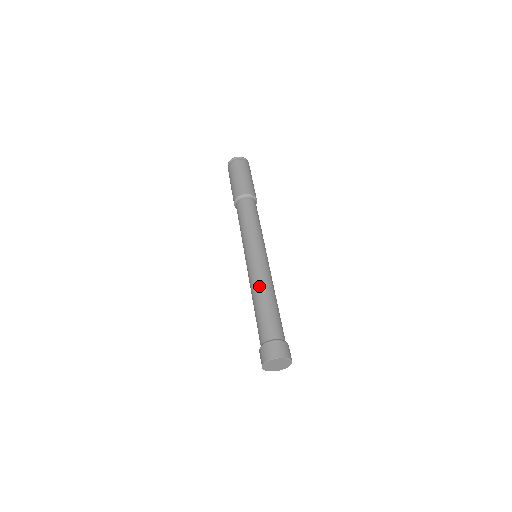
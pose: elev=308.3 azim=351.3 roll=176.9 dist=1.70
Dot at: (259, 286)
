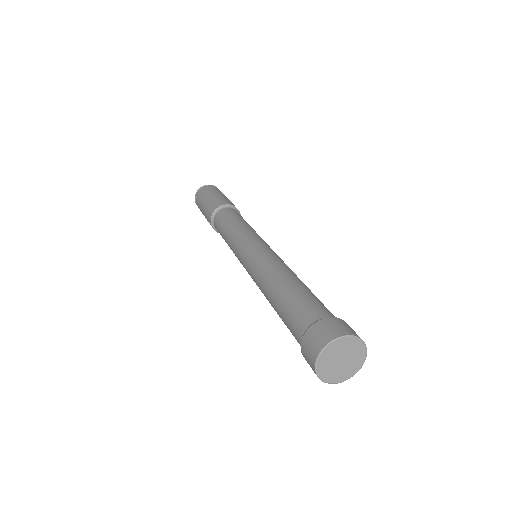
Dot at: (288, 268)
